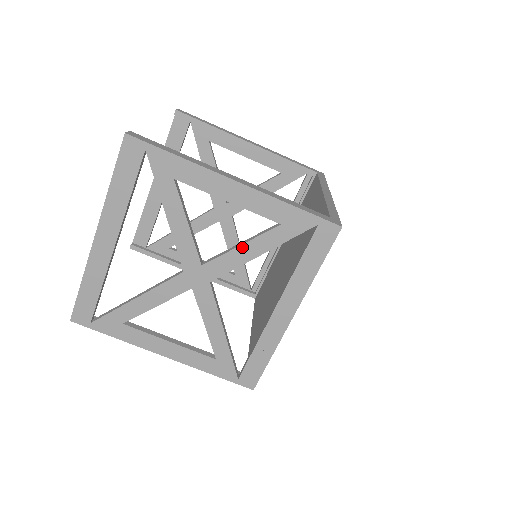
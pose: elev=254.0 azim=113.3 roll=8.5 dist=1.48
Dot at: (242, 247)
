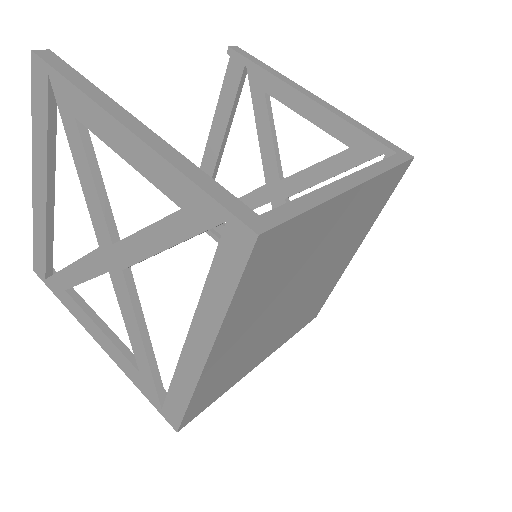
Dot at: (145, 231)
